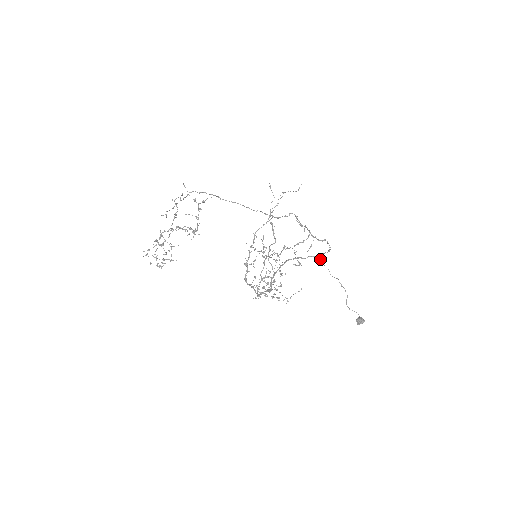
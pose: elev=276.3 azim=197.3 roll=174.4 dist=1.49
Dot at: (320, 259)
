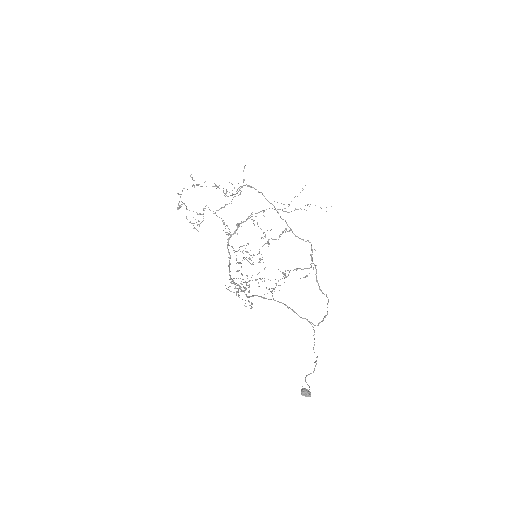
Dot at: occluded
